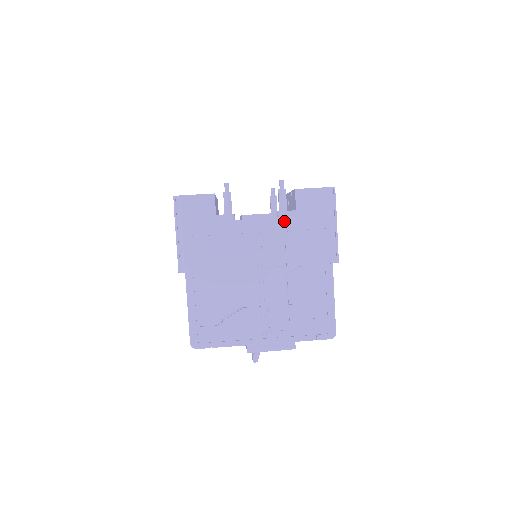
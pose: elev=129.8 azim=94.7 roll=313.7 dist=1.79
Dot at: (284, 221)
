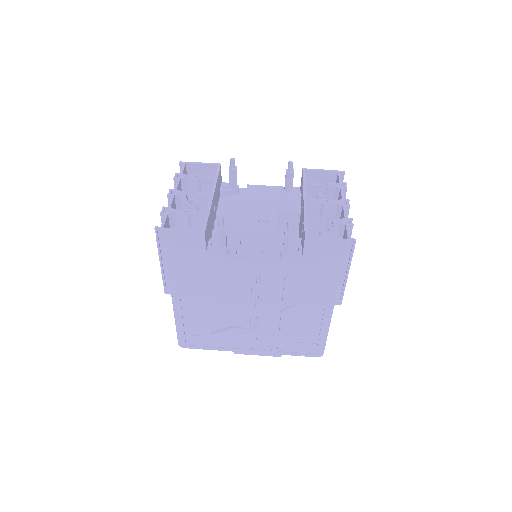
Dot at: (286, 266)
